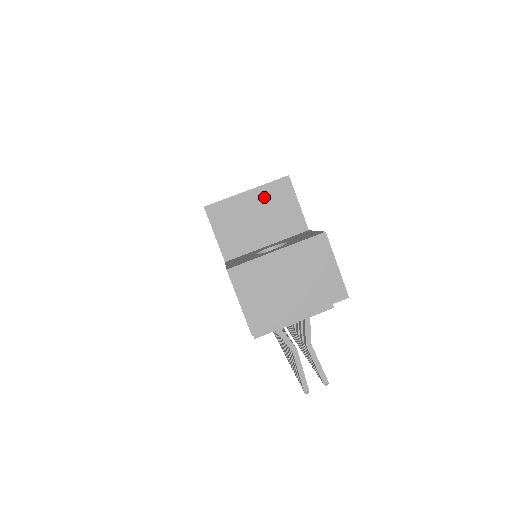
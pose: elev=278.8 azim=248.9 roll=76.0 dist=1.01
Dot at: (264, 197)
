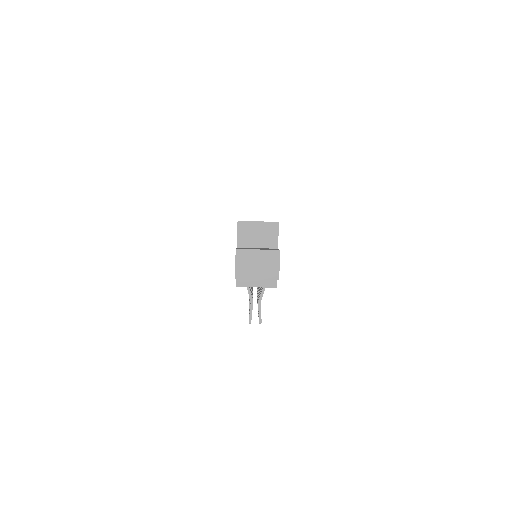
Dot at: (265, 227)
